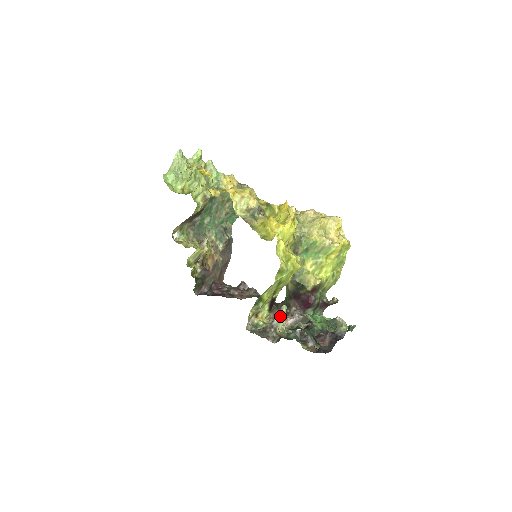
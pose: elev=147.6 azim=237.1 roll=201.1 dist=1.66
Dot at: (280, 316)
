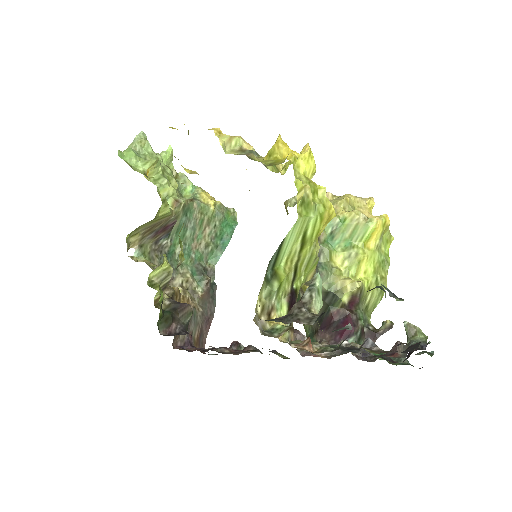
Dot at: (313, 288)
